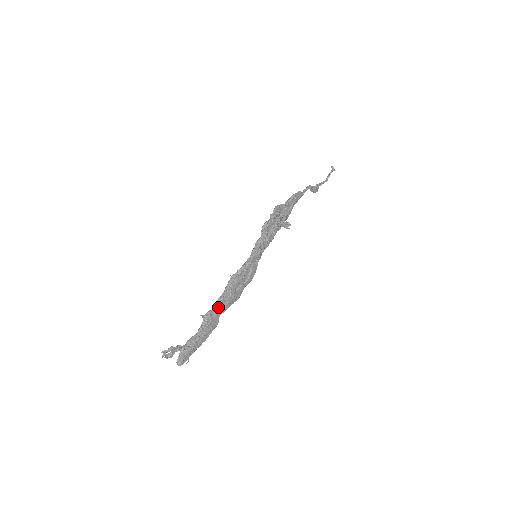
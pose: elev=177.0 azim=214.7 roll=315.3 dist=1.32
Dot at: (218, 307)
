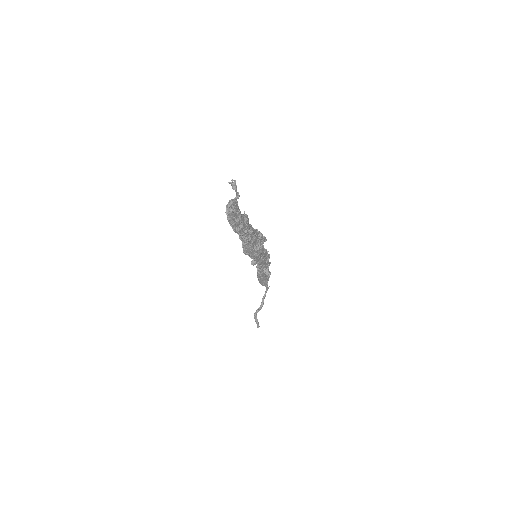
Dot at: (249, 226)
